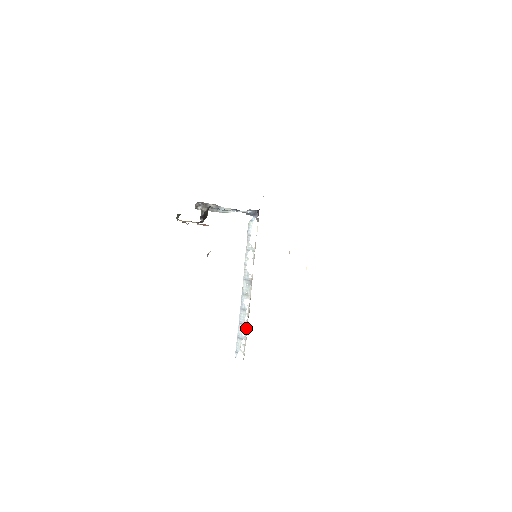
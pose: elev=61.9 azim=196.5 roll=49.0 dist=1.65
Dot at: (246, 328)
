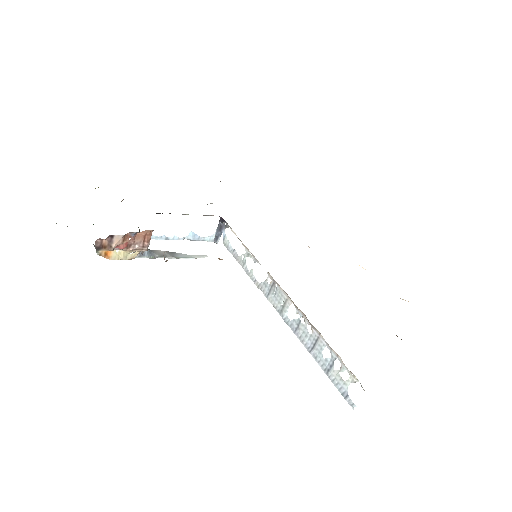
Dot at: (321, 340)
